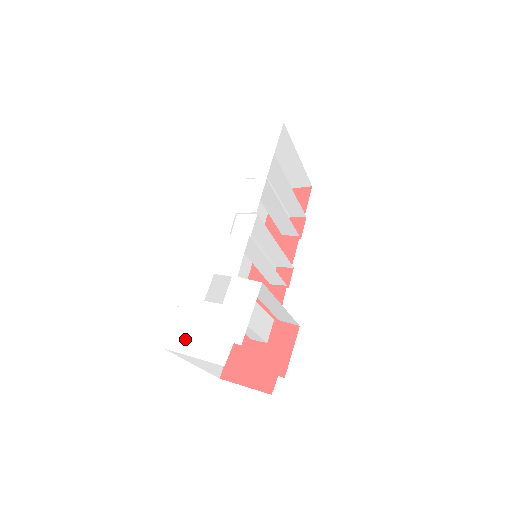
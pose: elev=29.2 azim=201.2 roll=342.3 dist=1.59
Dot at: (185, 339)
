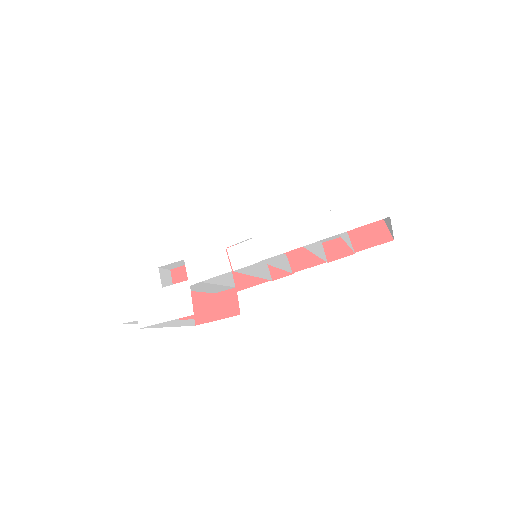
Dot at: (123, 273)
